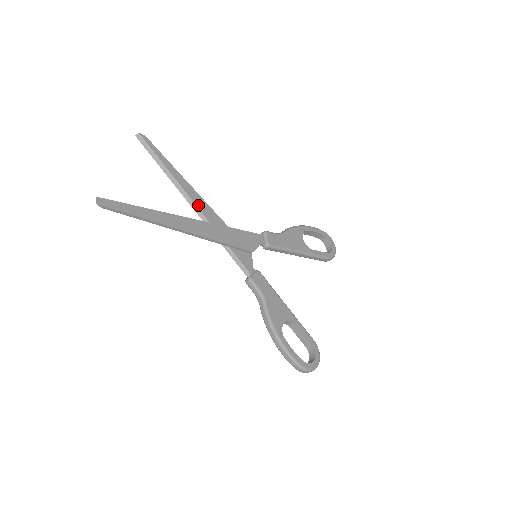
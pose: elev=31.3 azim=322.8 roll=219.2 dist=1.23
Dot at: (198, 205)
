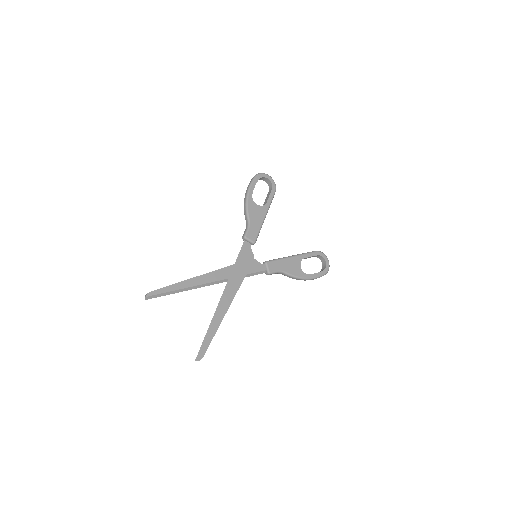
Dot at: (211, 281)
